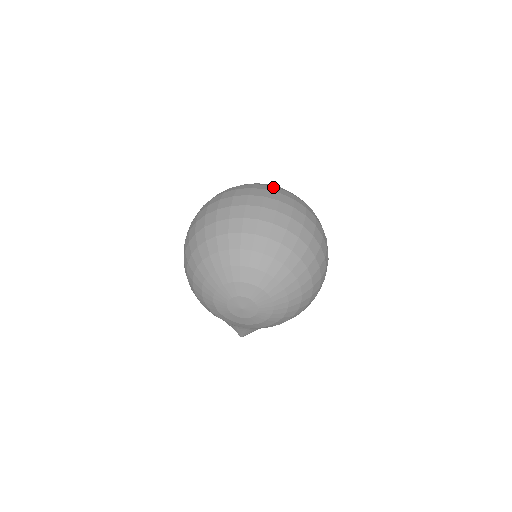
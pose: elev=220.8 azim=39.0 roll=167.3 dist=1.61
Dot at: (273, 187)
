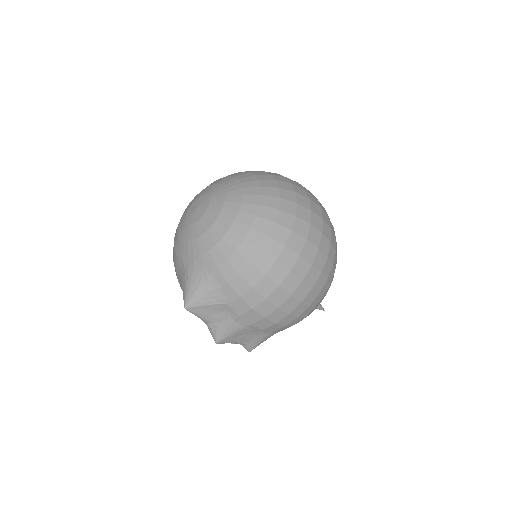
Dot at: occluded
